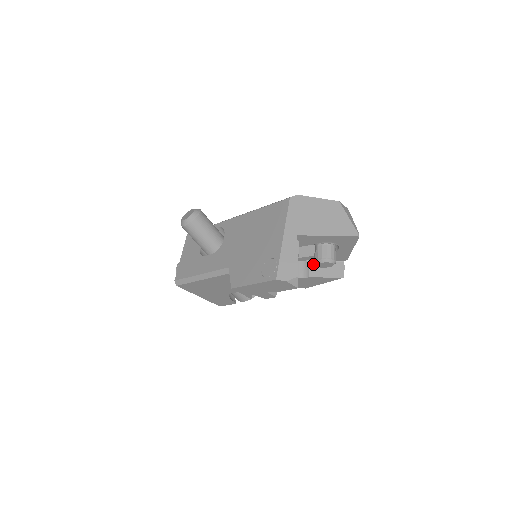
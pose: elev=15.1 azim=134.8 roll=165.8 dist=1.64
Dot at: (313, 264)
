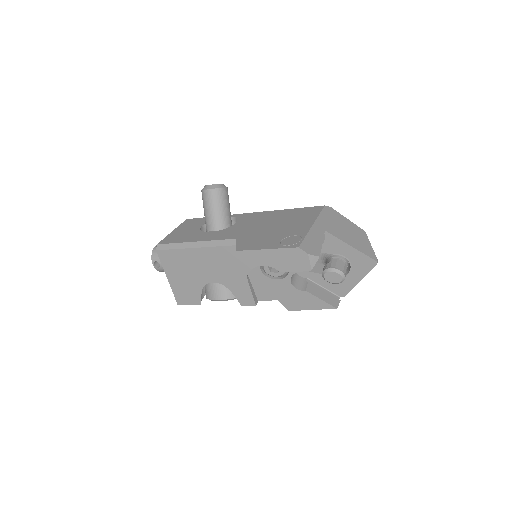
Dot at: (312, 284)
